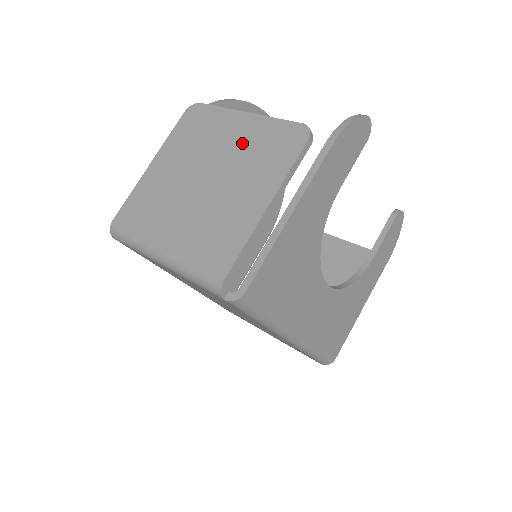
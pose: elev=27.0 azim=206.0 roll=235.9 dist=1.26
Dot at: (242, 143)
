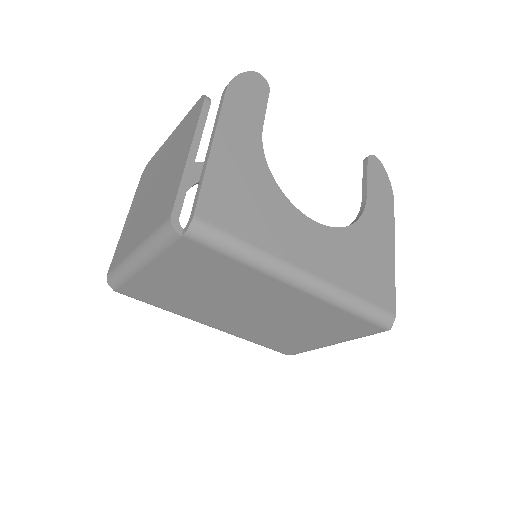
Dot at: (171, 147)
